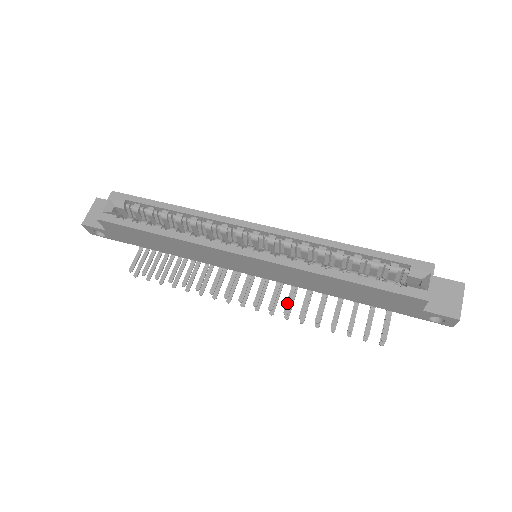
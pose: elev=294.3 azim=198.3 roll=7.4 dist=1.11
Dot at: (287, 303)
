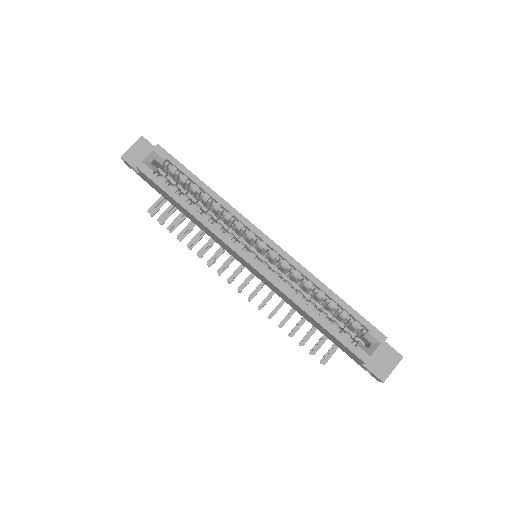
Dot at: (264, 300)
